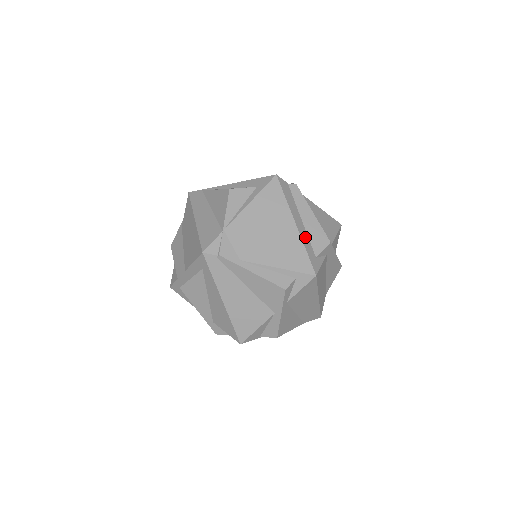
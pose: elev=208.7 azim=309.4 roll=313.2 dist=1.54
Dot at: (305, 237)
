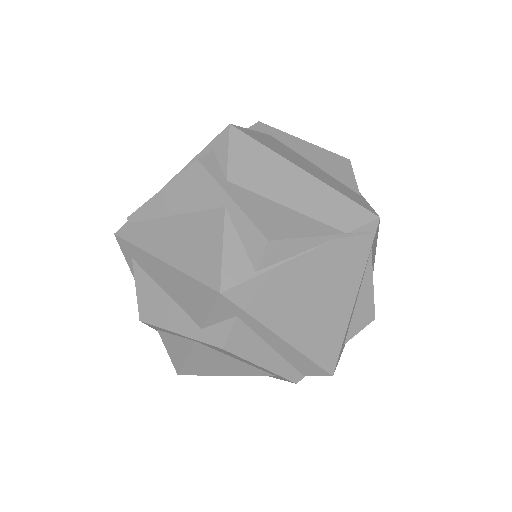
Dot at: occluded
